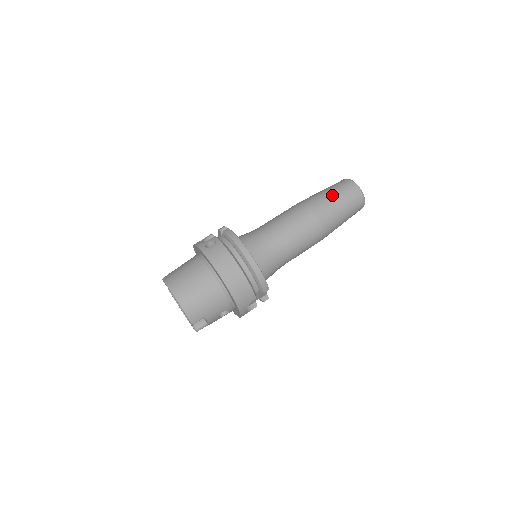
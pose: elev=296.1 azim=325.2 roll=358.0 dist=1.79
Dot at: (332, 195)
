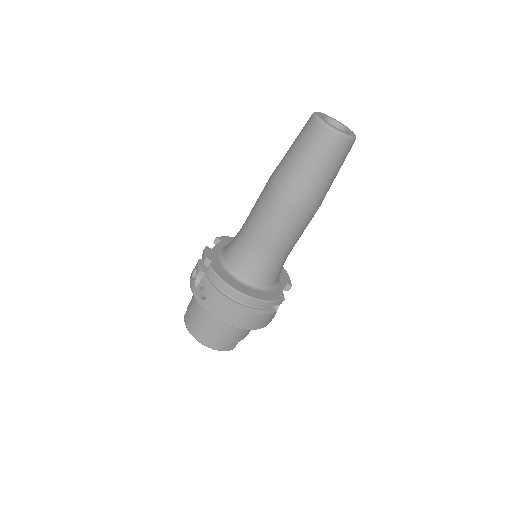
Dot at: (304, 164)
